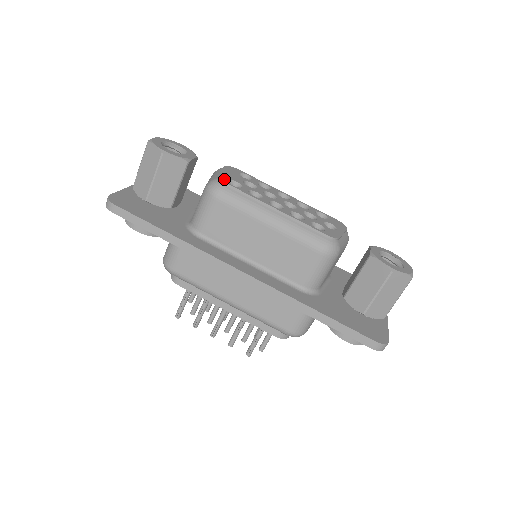
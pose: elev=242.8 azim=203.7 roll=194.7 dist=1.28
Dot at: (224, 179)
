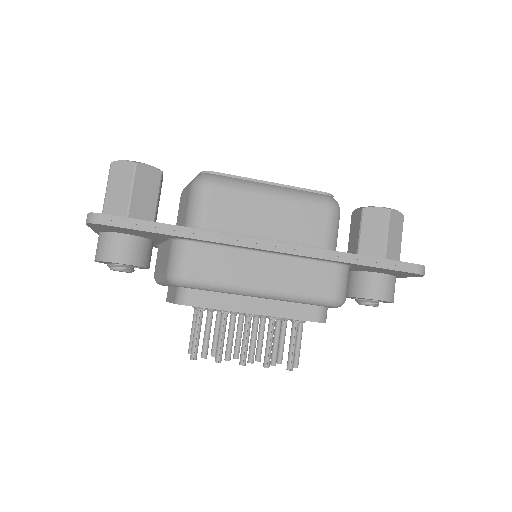
Dot at: (208, 172)
